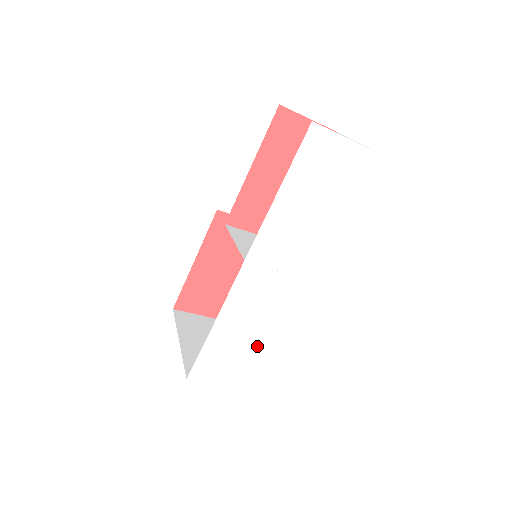
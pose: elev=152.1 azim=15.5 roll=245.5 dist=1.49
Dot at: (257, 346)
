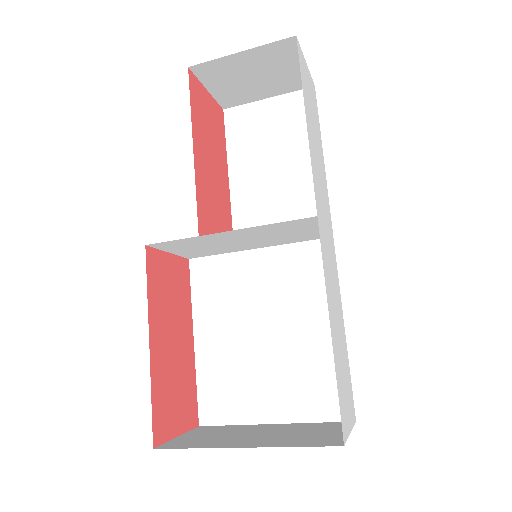
Dot at: (344, 347)
